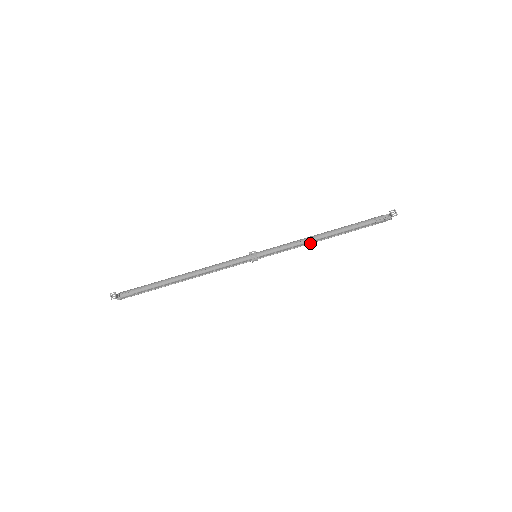
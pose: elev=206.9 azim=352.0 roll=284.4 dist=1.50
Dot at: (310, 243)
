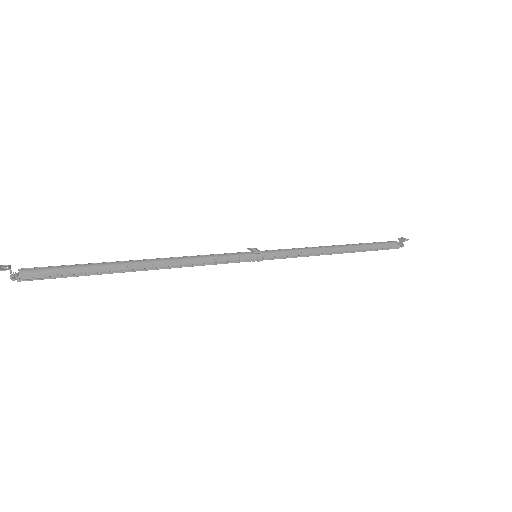
Dot at: (323, 254)
